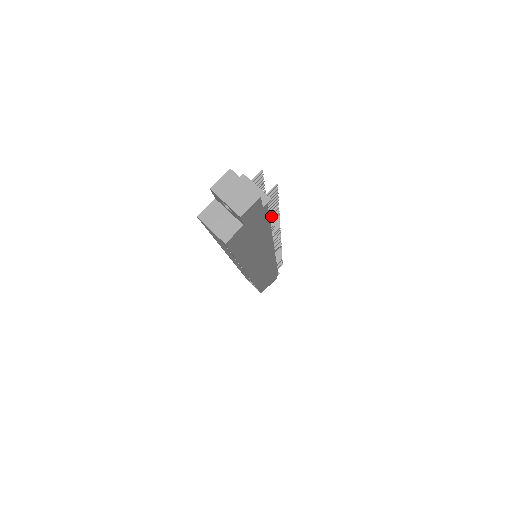
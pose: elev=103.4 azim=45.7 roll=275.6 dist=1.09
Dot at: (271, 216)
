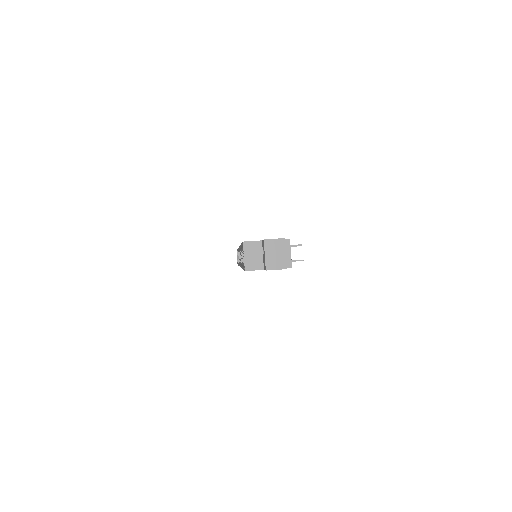
Dot at: occluded
